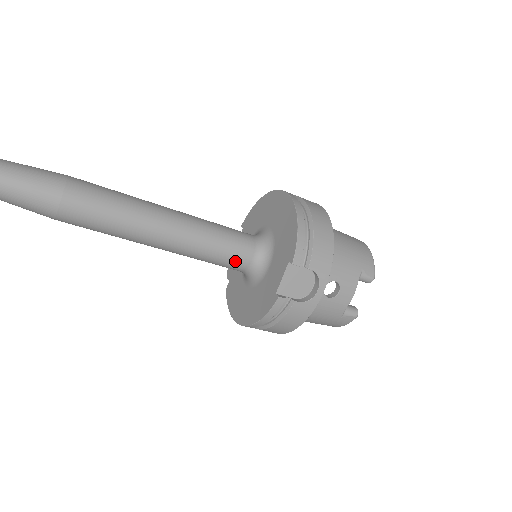
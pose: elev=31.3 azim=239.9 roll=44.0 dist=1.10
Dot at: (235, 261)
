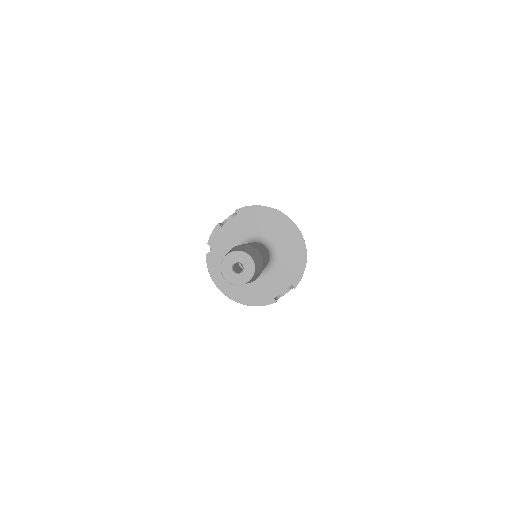
Dot at: occluded
